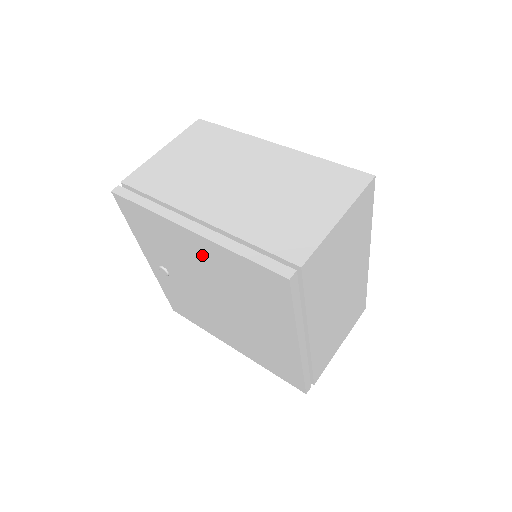
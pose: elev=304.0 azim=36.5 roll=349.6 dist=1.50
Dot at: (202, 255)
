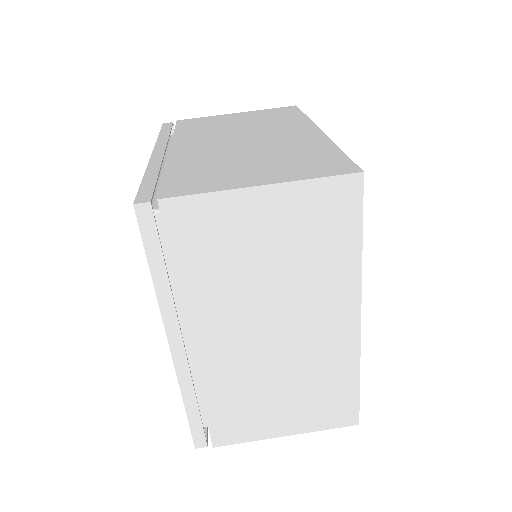
Dot at: occluded
